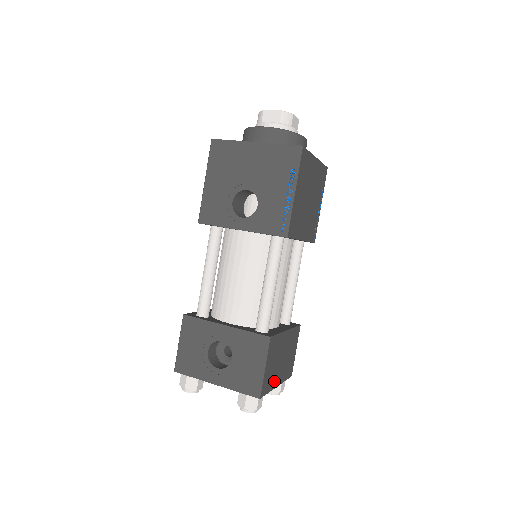
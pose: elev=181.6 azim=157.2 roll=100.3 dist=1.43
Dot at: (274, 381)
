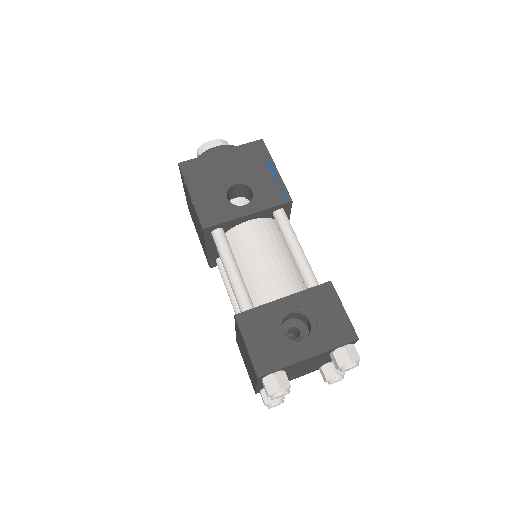
Dot at: occluded
